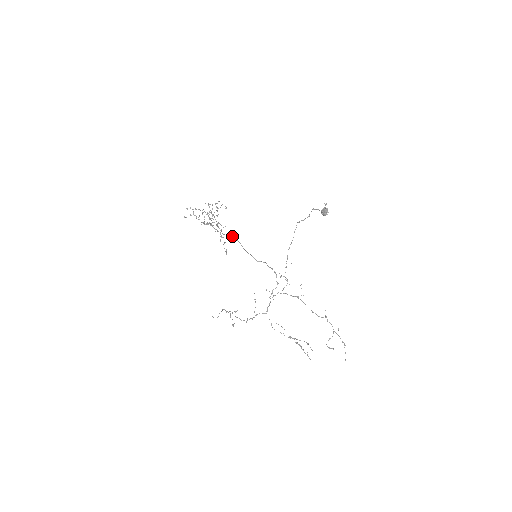
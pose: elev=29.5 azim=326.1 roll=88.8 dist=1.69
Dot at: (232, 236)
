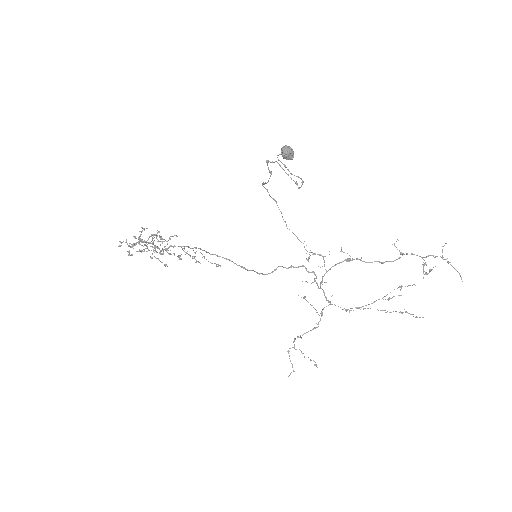
Dot at: occluded
